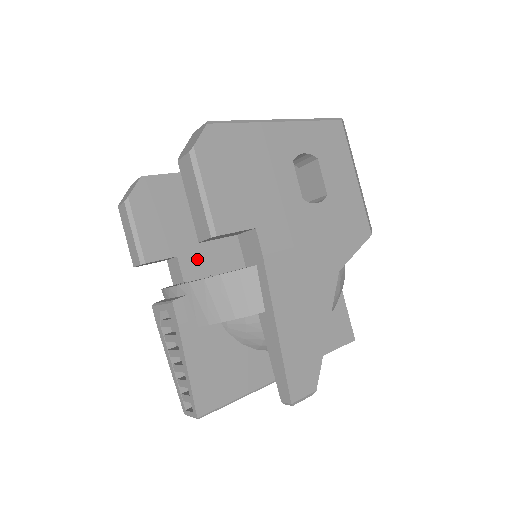
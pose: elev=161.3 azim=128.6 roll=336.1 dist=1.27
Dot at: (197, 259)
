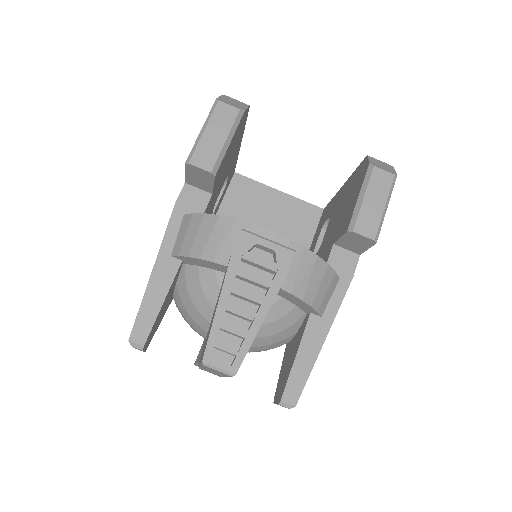
Dot at: (208, 210)
